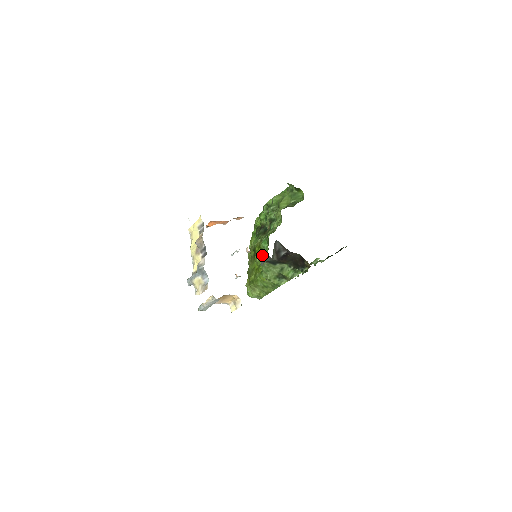
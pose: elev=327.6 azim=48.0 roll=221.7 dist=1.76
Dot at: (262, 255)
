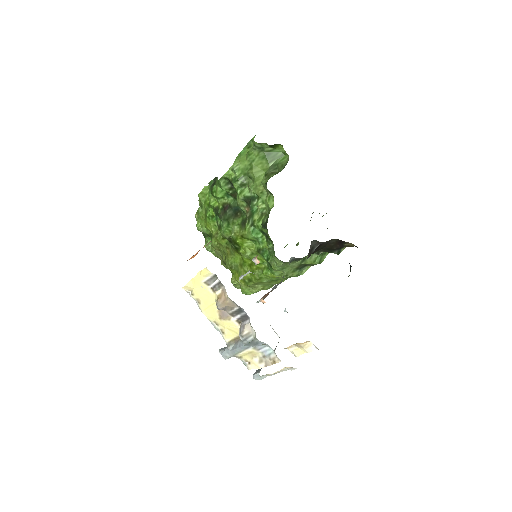
Dot at: (256, 248)
